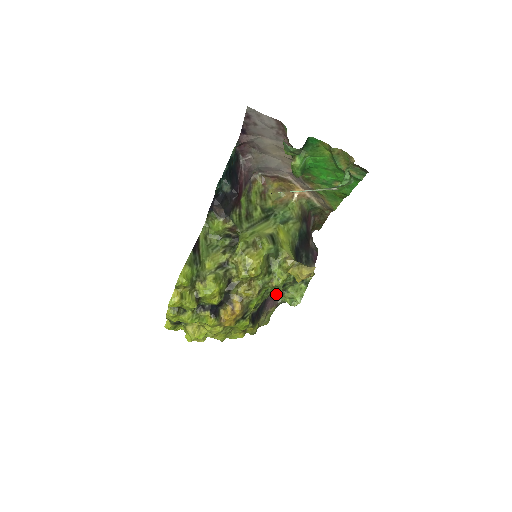
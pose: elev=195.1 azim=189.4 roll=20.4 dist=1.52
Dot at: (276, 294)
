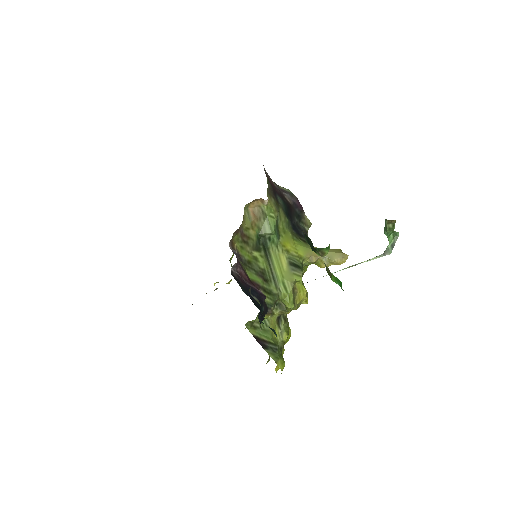
Dot at: occluded
